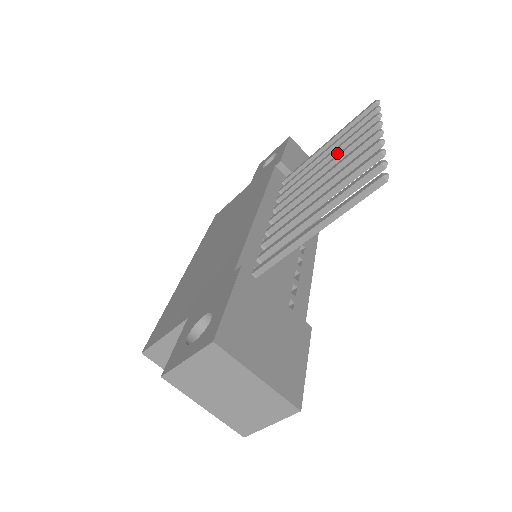
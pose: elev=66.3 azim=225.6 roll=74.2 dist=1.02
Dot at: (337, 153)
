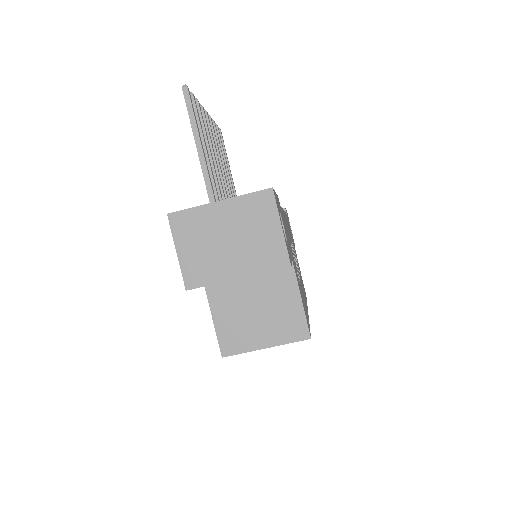
Dot at: (222, 160)
